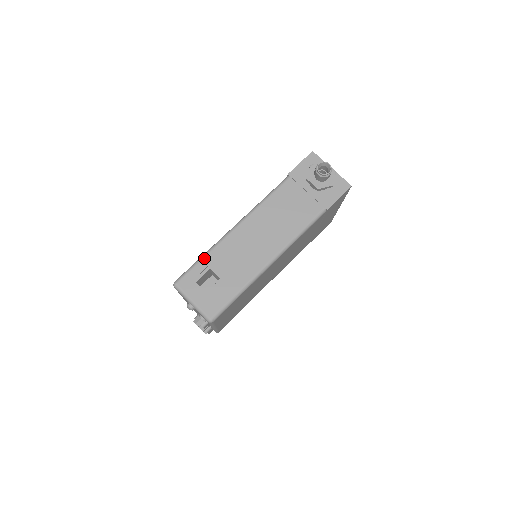
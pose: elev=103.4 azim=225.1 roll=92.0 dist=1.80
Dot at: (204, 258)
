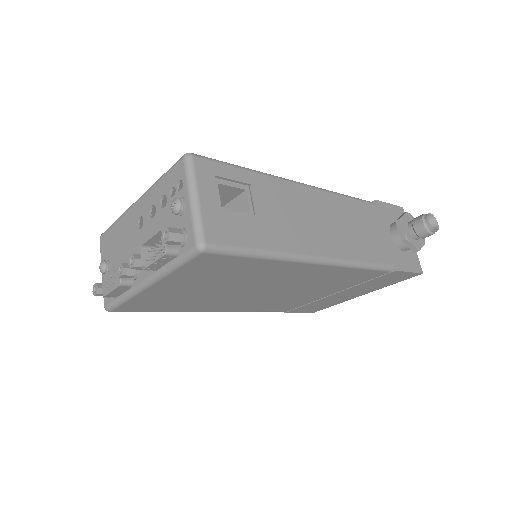
Dot at: (249, 171)
